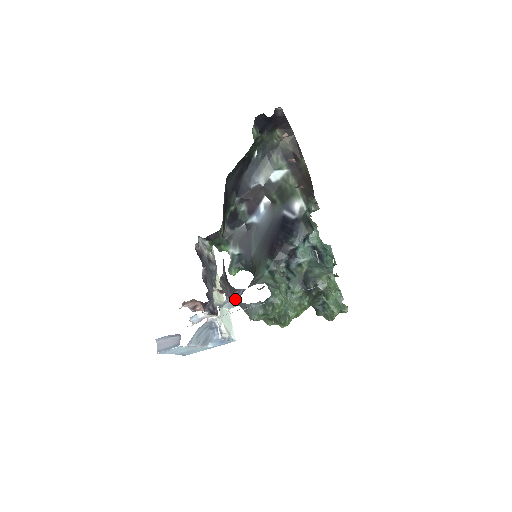
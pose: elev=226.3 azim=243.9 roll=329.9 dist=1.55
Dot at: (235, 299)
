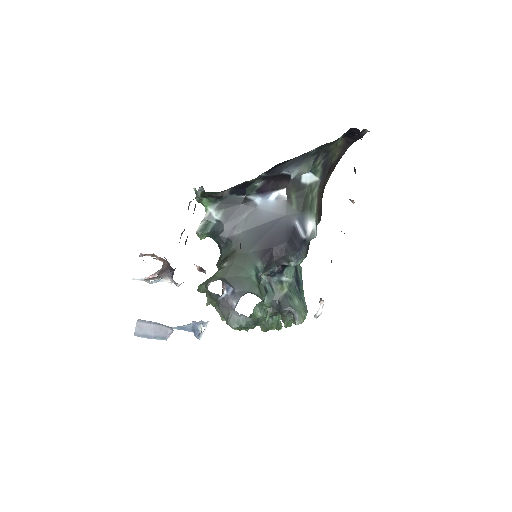
Dot at: (222, 295)
